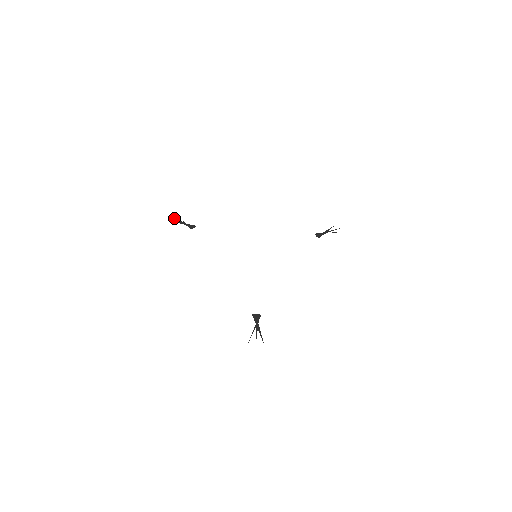
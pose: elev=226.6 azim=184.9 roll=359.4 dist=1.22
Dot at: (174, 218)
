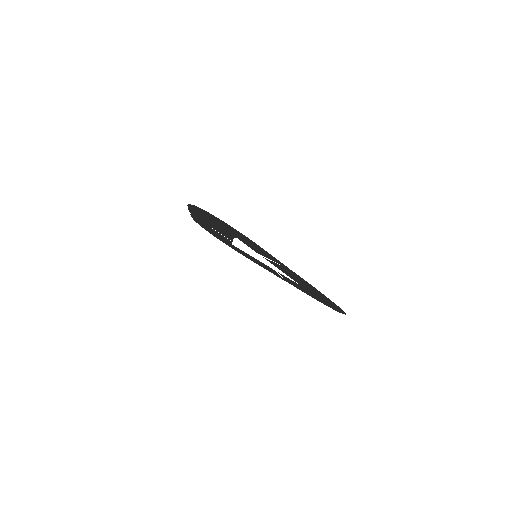
Dot at: (223, 240)
